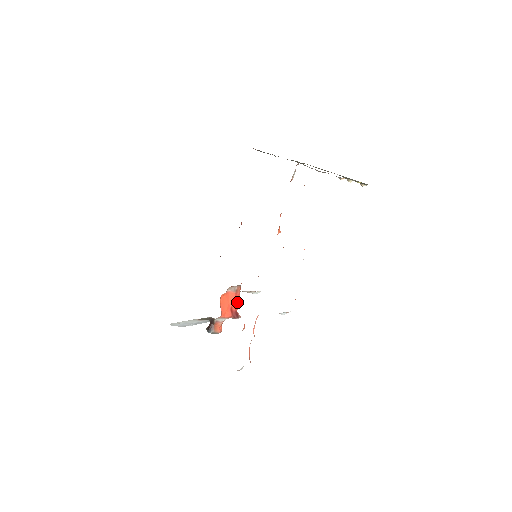
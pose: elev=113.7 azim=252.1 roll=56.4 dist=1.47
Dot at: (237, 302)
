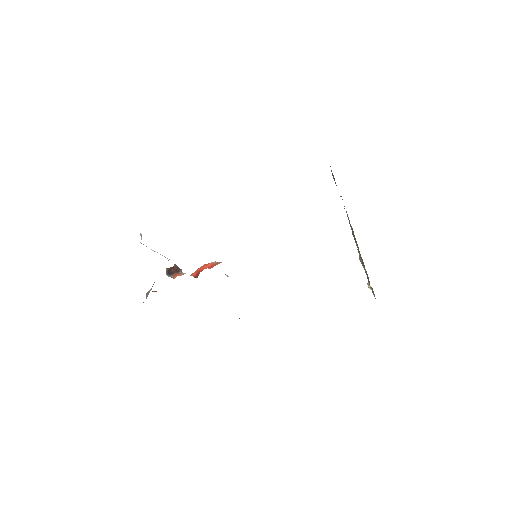
Dot at: occluded
